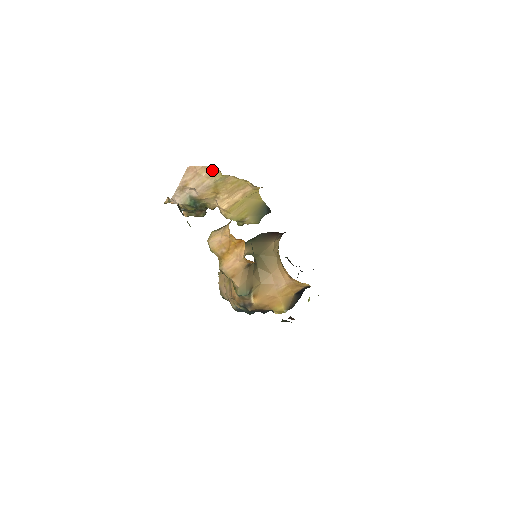
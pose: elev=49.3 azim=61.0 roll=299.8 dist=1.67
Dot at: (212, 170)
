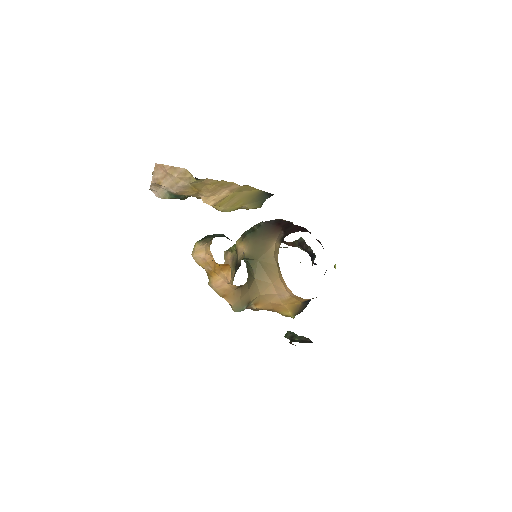
Dot at: (183, 172)
